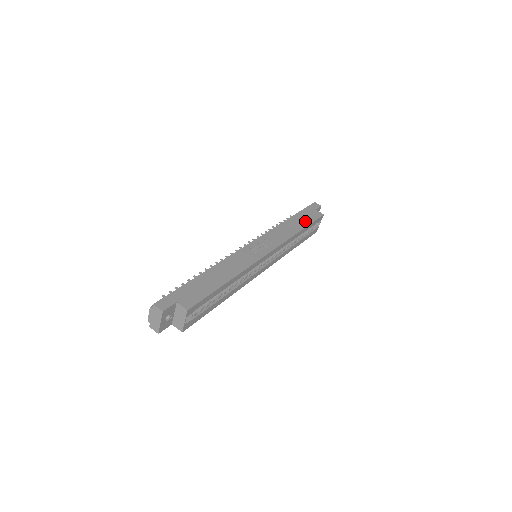
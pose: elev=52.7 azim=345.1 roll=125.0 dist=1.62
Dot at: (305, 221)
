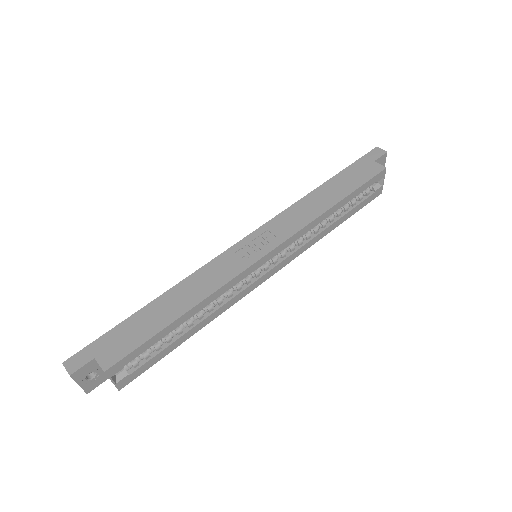
Dot at: (348, 186)
